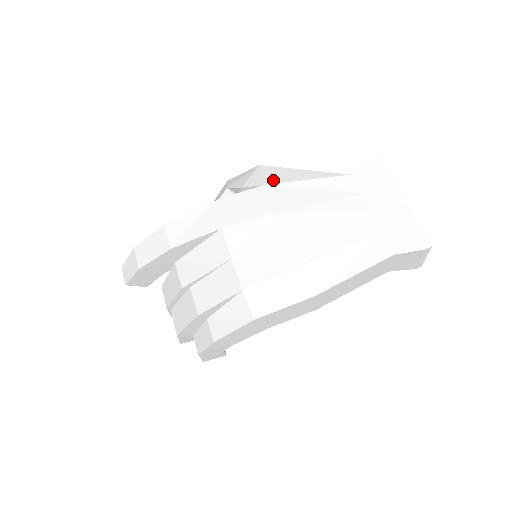
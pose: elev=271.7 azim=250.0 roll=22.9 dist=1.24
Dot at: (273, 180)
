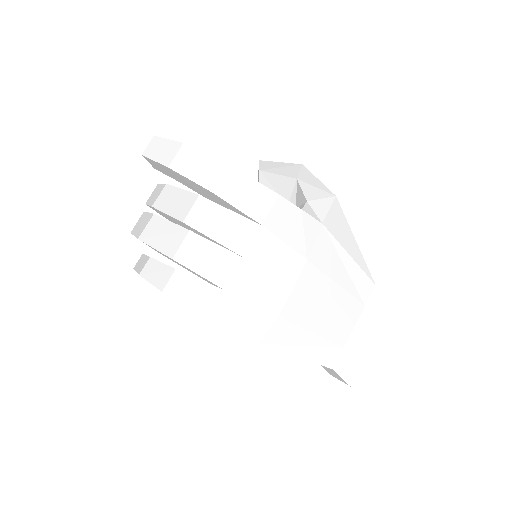
Dot at: (332, 227)
